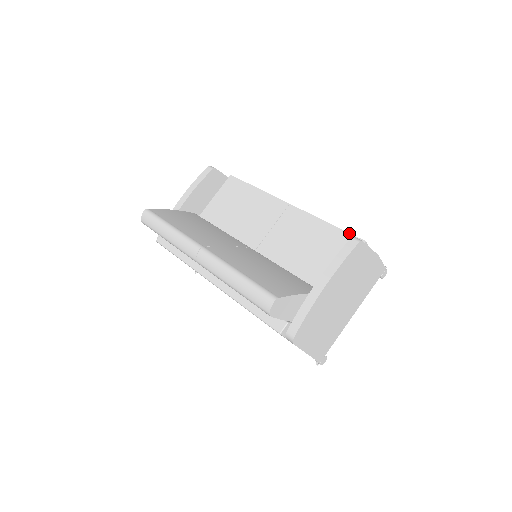
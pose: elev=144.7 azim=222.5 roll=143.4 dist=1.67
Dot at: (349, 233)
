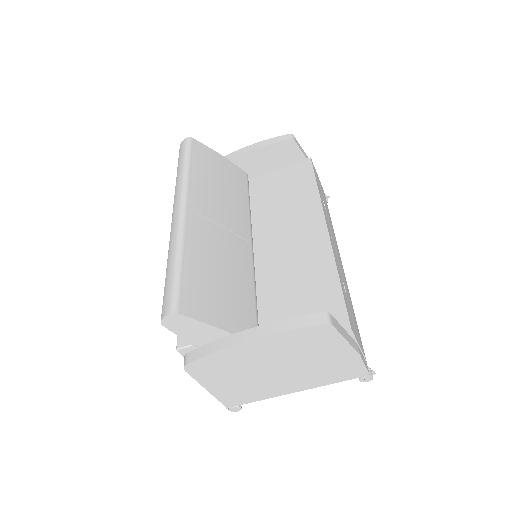
Dot at: (345, 305)
